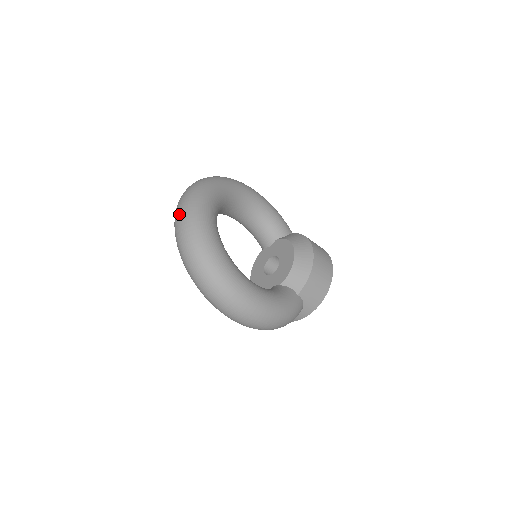
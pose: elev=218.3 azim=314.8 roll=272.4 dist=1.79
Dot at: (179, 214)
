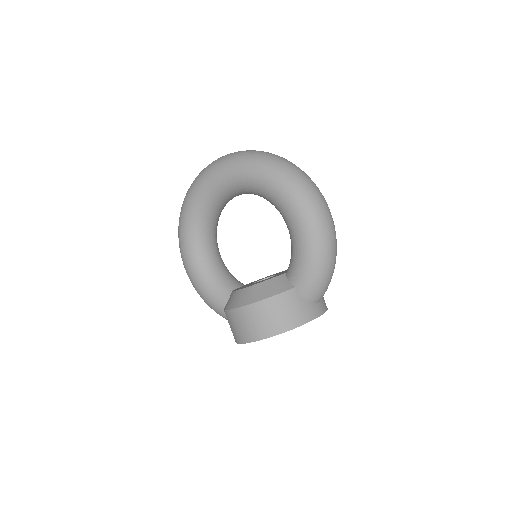
Dot at: occluded
